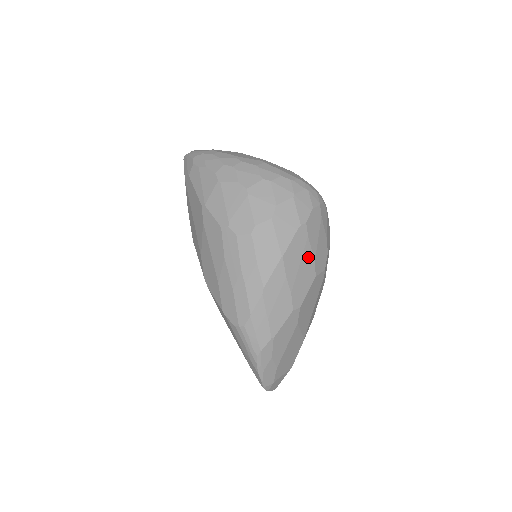
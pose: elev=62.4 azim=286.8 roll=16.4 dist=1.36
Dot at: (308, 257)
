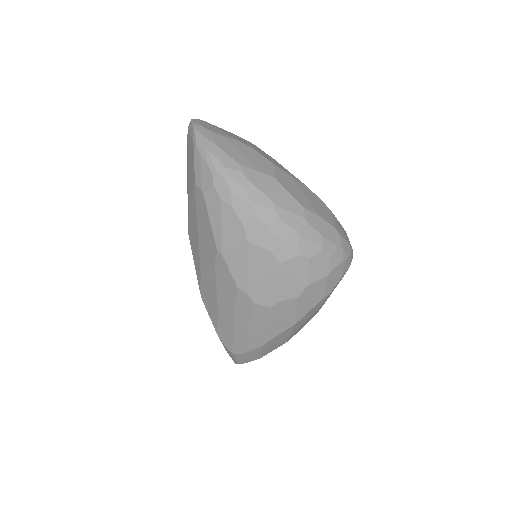
Dot at: (317, 310)
